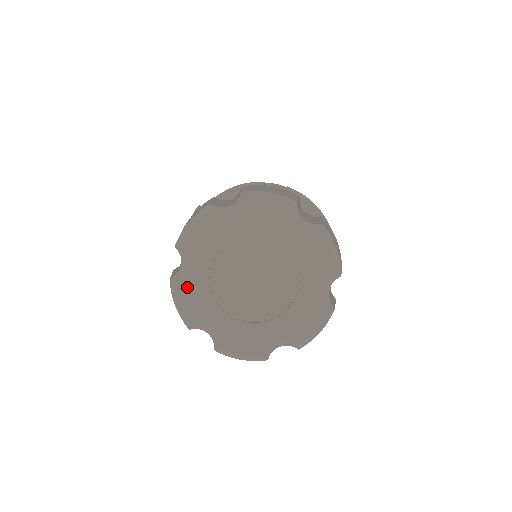
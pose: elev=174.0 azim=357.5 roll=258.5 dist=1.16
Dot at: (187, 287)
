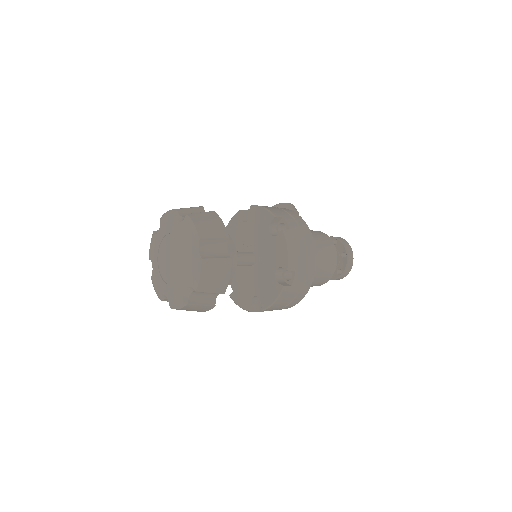
Dot at: (154, 240)
